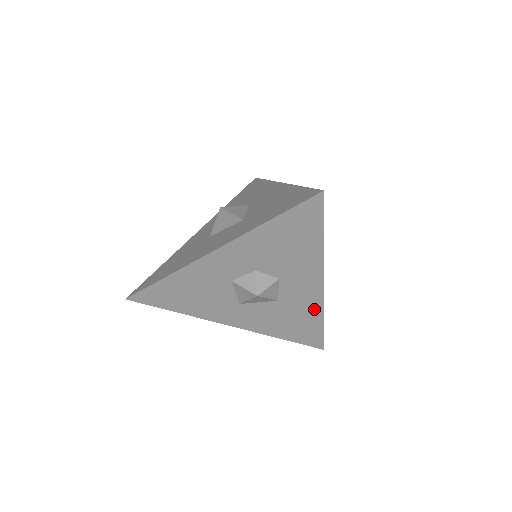
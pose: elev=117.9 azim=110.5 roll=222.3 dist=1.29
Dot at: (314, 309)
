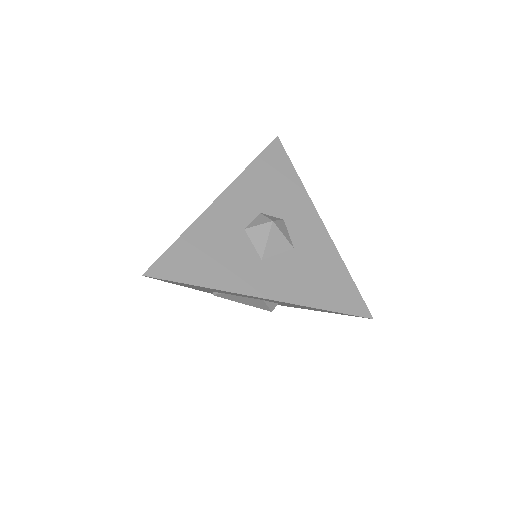
Dot at: (331, 254)
